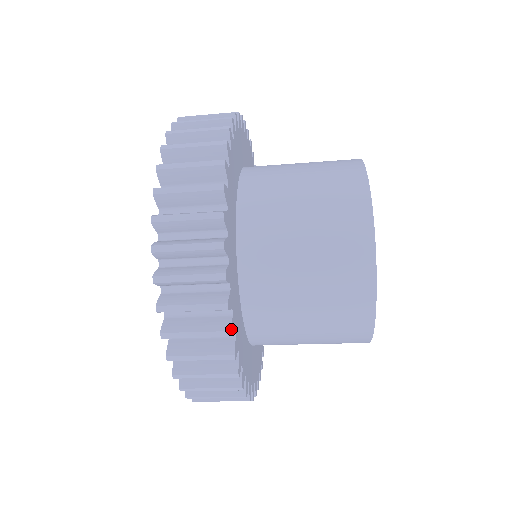
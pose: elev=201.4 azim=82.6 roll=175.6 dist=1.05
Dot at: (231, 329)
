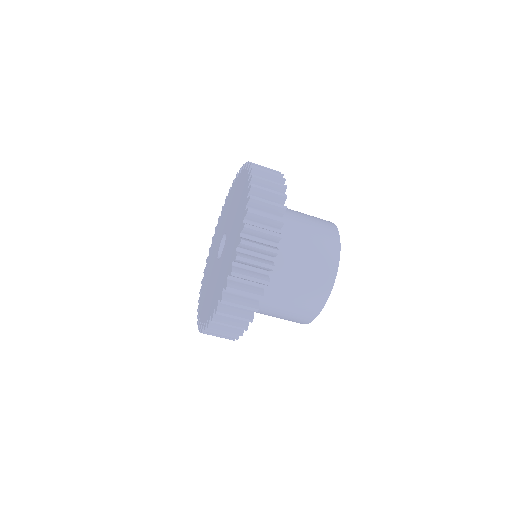
Dot at: occluded
